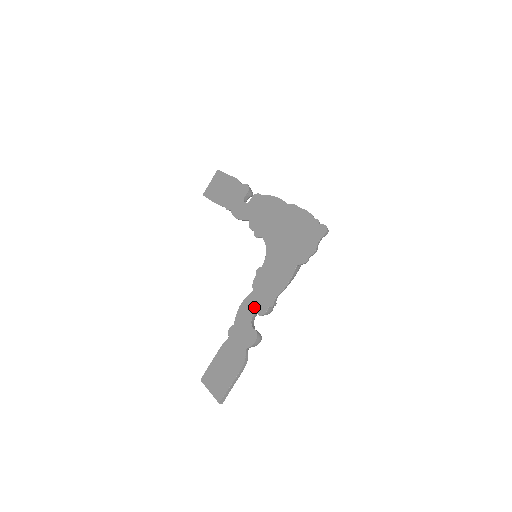
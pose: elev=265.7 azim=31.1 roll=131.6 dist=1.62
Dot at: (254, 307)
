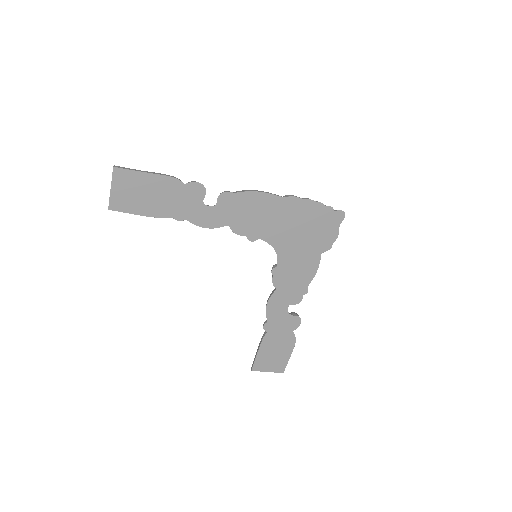
Dot at: (286, 301)
